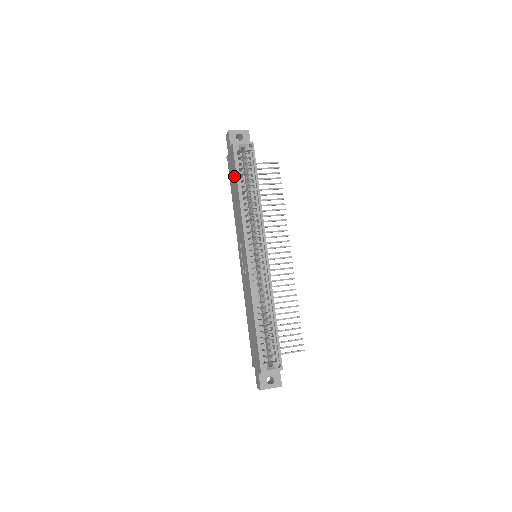
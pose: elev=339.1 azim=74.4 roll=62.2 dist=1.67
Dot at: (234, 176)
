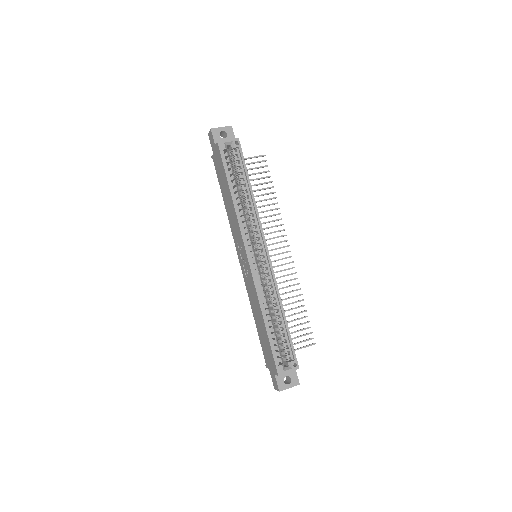
Dot at: (223, 176)
